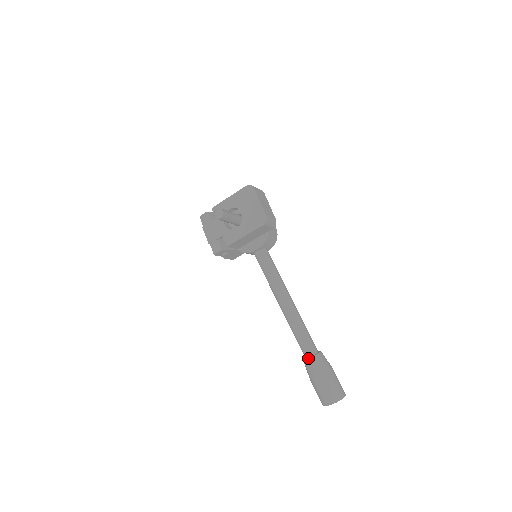
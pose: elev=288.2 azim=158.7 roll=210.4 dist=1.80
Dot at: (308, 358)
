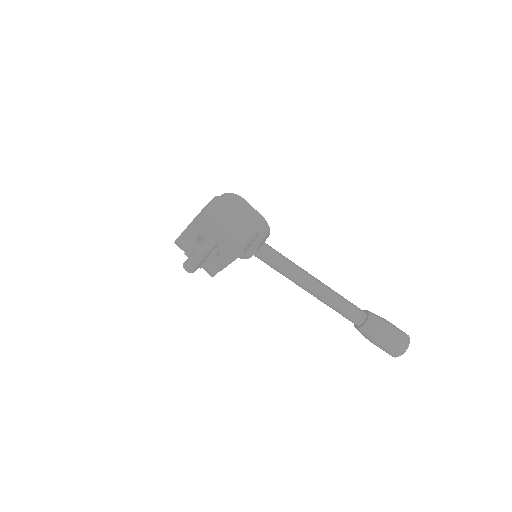
Dot at: (357, 328)
